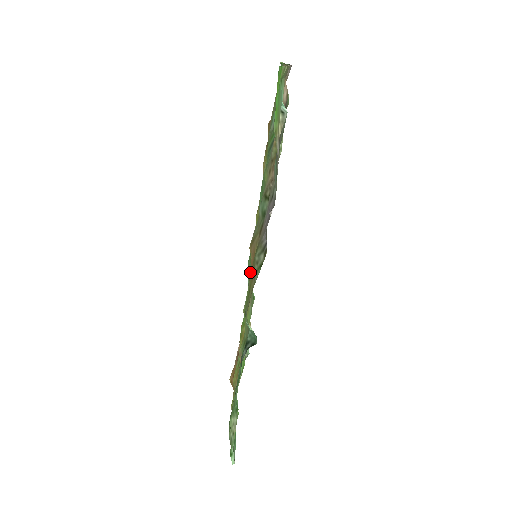
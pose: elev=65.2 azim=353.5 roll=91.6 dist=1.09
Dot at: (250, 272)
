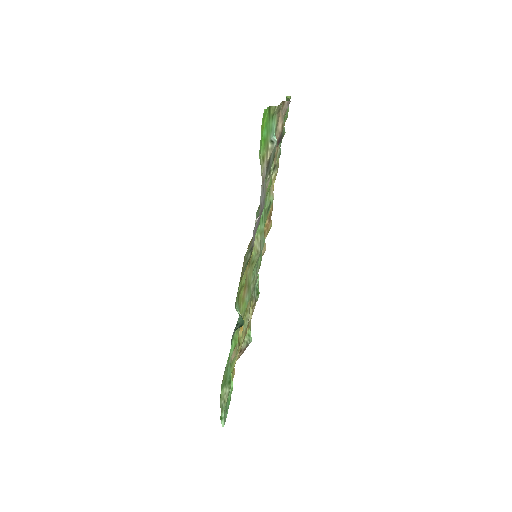
Dot at: occluded
